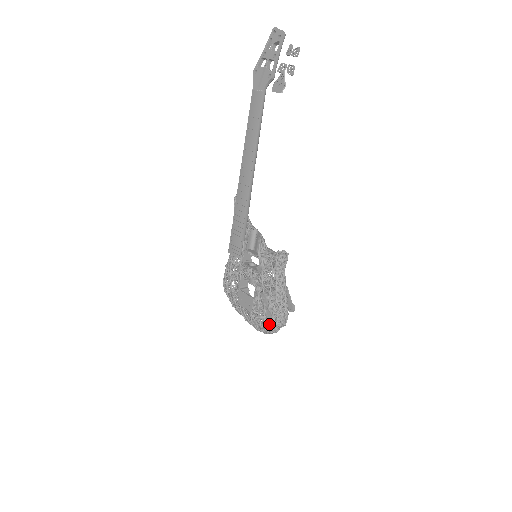
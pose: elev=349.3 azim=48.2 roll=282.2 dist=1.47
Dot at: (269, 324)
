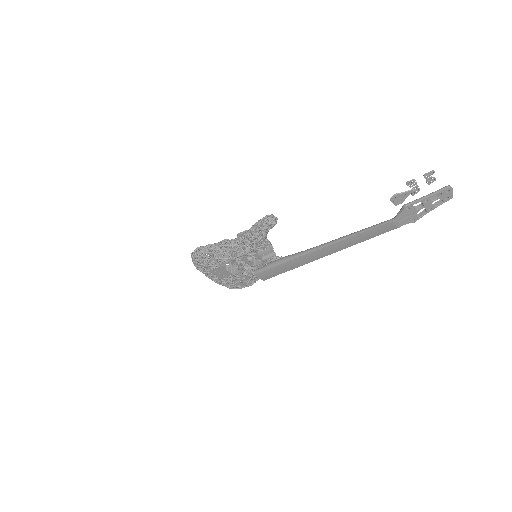
Dot at: (237, 287)
